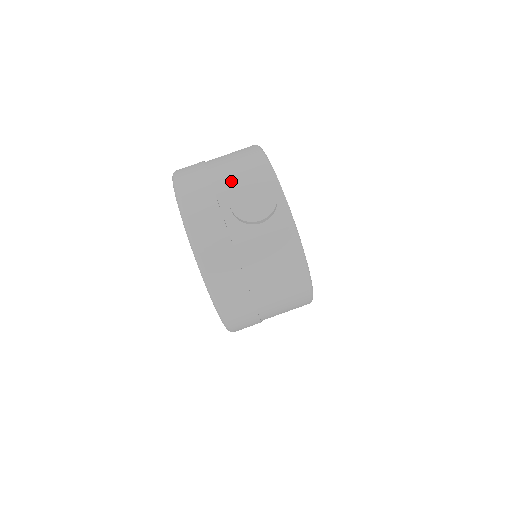
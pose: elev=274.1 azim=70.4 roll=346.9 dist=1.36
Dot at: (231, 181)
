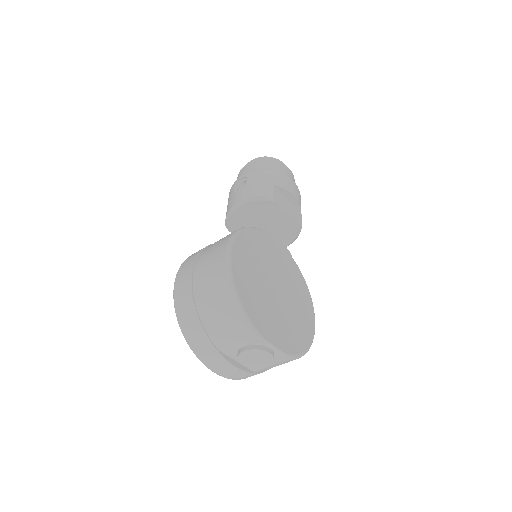
Dot at: (233, 348)
